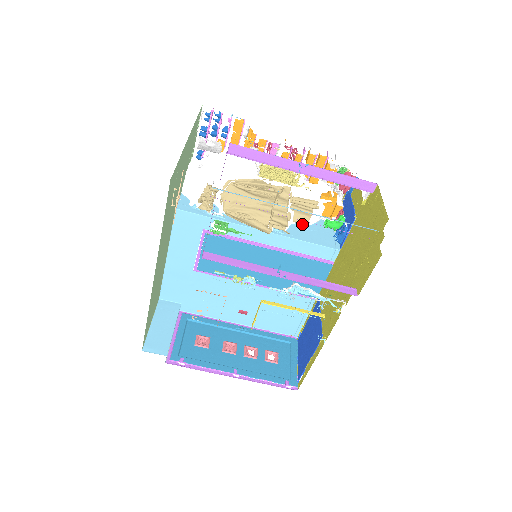
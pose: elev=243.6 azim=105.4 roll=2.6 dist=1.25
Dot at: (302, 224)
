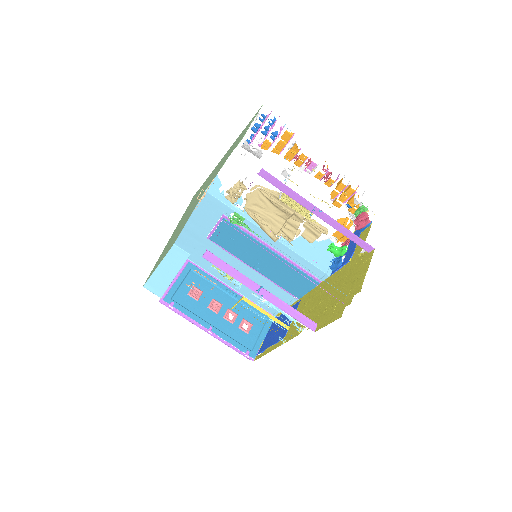
Dot at: (308, 241)
